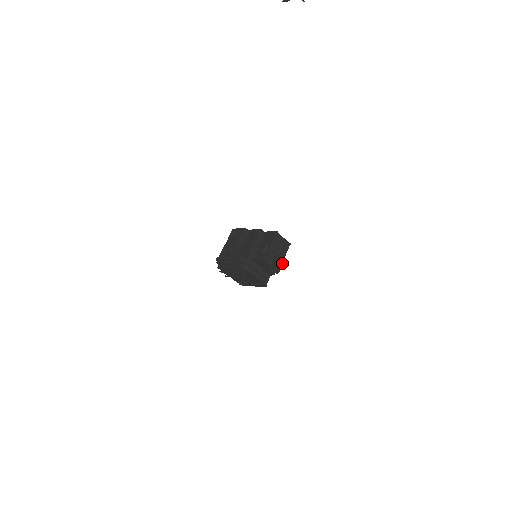
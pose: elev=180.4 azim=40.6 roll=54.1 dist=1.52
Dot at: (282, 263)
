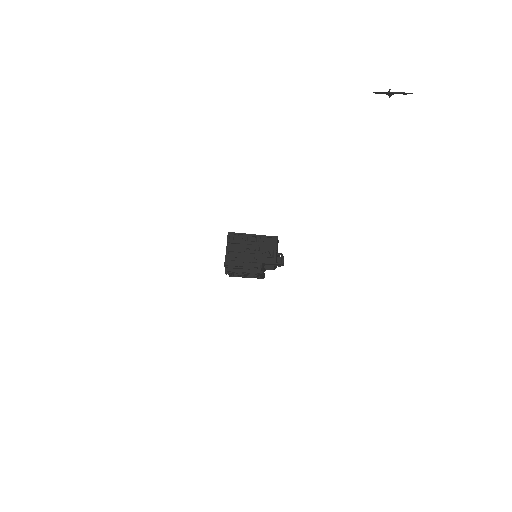
Dot at: (283, 262)
